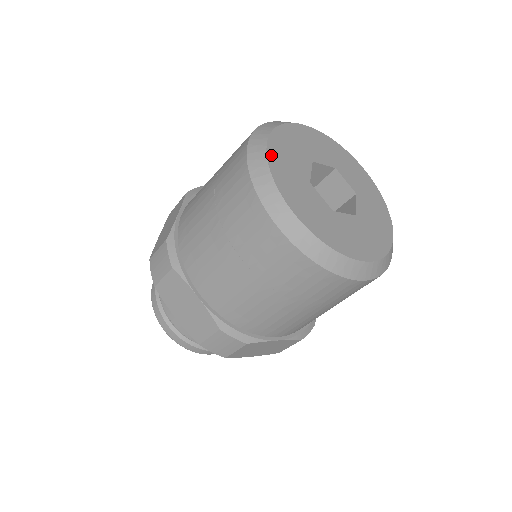
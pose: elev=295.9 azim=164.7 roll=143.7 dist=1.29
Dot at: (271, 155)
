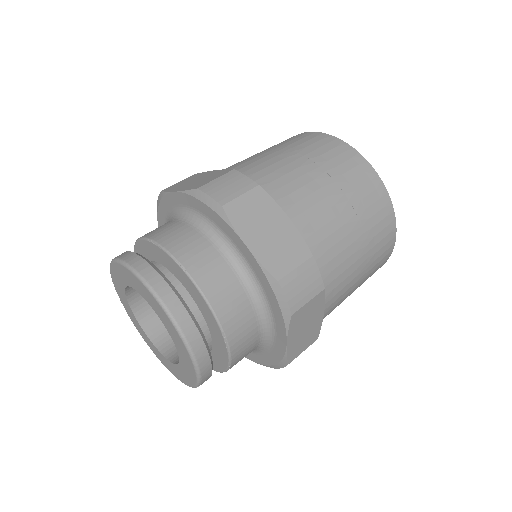
Dot at: occluded
